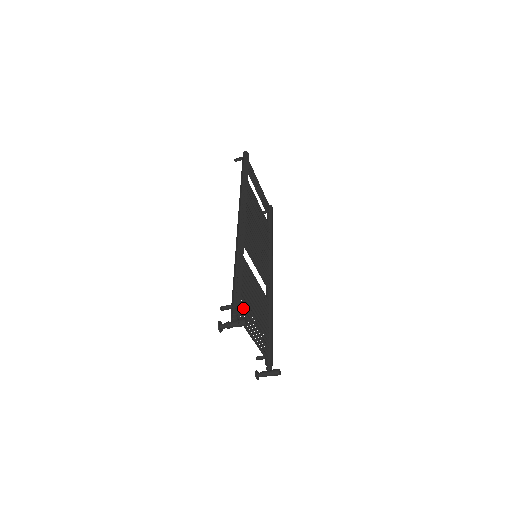
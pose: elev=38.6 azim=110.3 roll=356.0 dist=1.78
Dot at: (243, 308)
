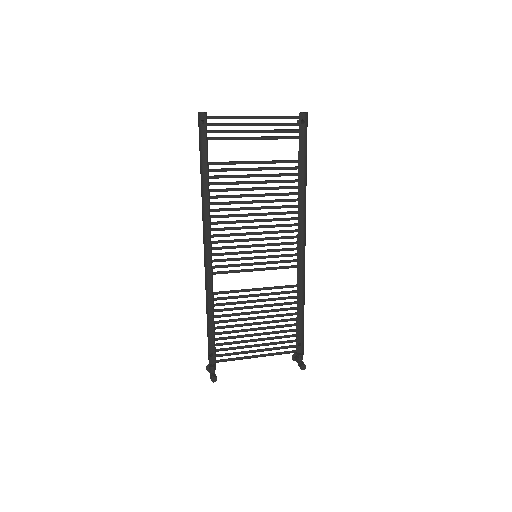
Dot at: (233, 342)
